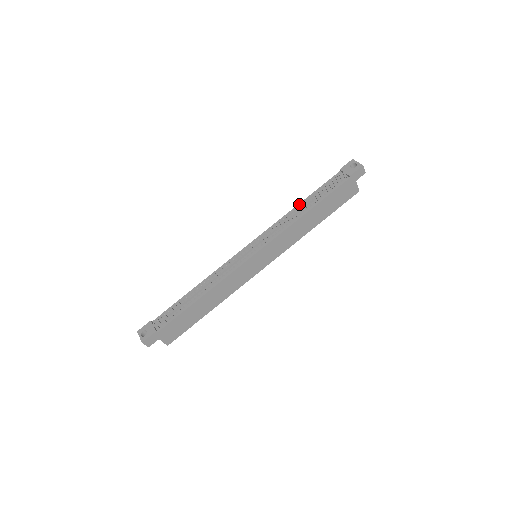
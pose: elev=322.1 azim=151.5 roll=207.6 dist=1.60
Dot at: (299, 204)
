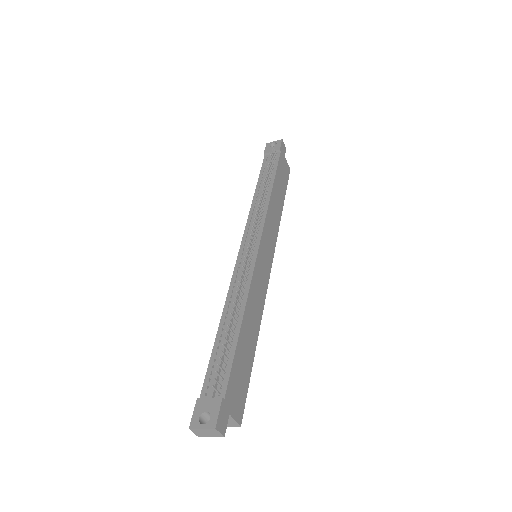
Dot at: (255, 192)
